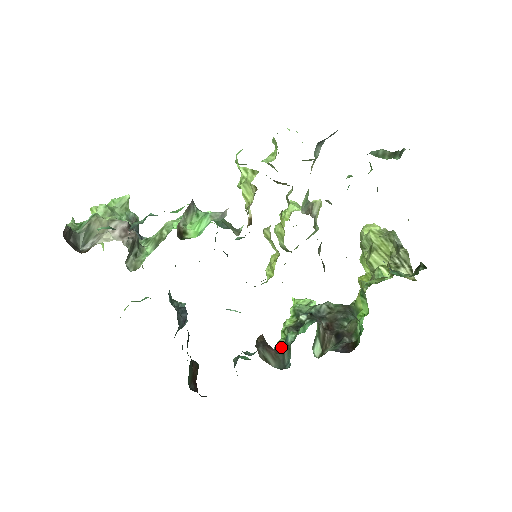
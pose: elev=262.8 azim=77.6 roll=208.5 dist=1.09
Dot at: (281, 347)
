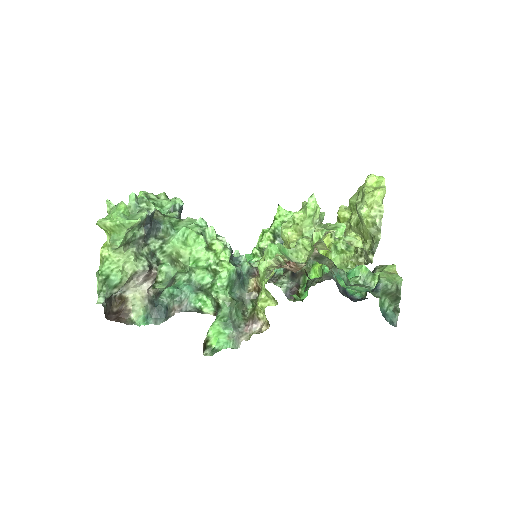
Dot at: occluded
